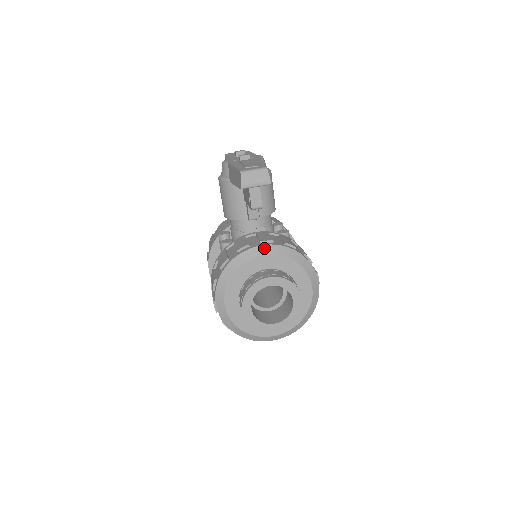
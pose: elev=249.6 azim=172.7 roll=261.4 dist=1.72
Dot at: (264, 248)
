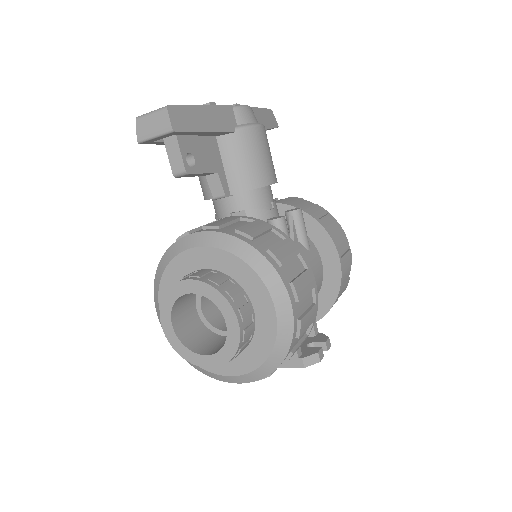
Dot at: (199, 236)
